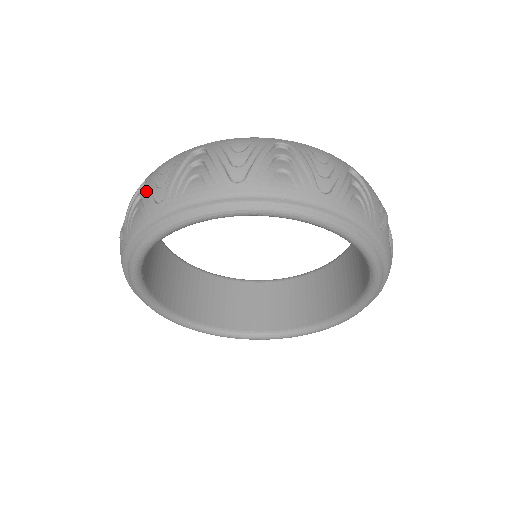
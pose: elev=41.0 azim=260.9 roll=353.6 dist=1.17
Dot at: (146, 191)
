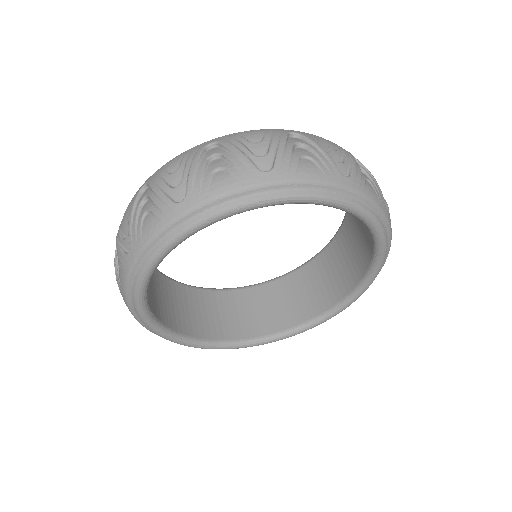
Dot at: (240, 154)
